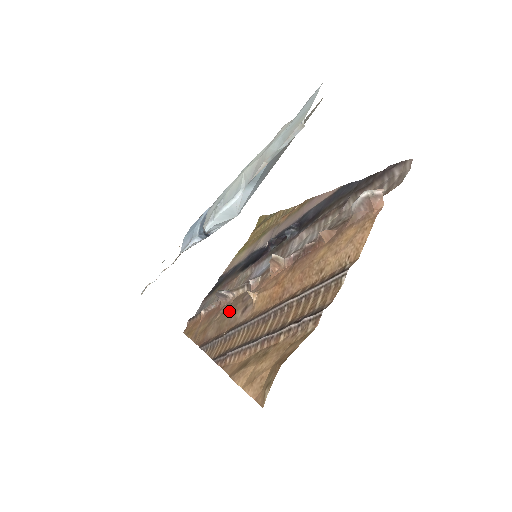
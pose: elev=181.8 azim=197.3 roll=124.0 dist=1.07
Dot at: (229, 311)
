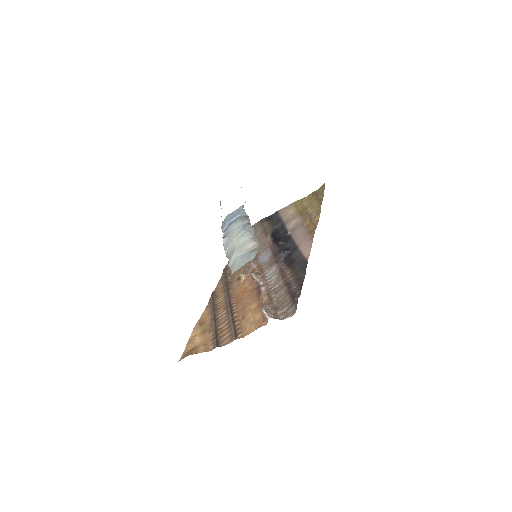
Dot at: occluded
